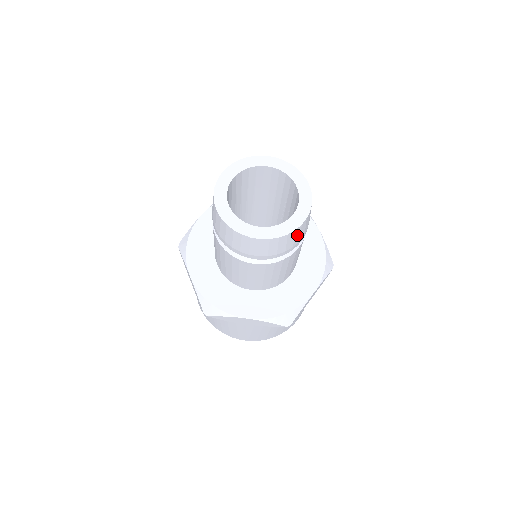
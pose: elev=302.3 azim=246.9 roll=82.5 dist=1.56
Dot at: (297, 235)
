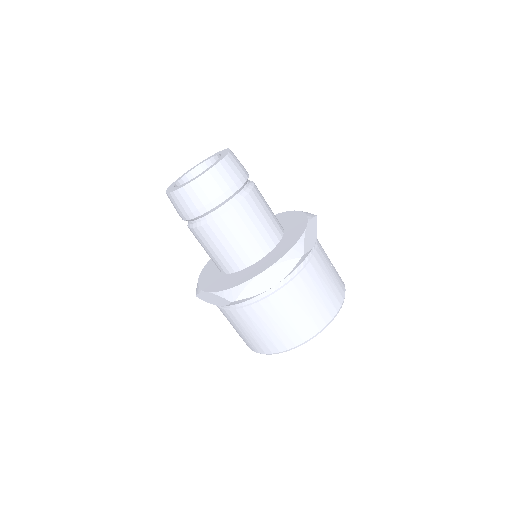
Dot at: (232, 166)
